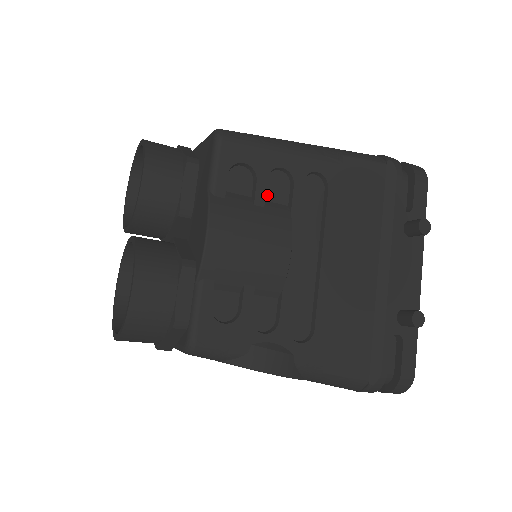
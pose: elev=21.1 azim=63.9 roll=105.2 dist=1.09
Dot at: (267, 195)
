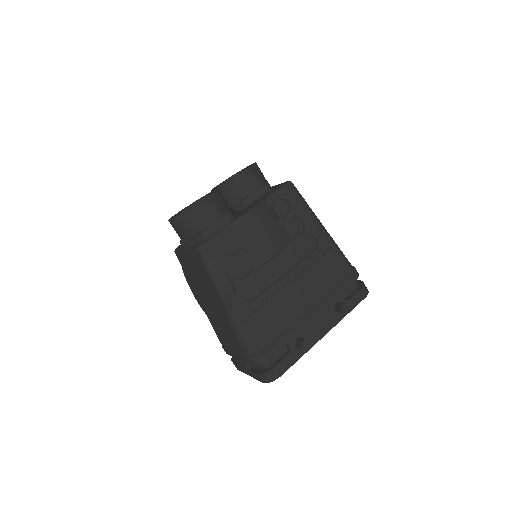
Dot at: (287, 225)
